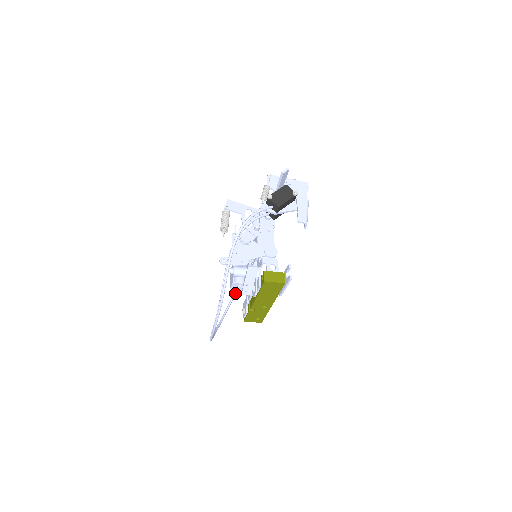
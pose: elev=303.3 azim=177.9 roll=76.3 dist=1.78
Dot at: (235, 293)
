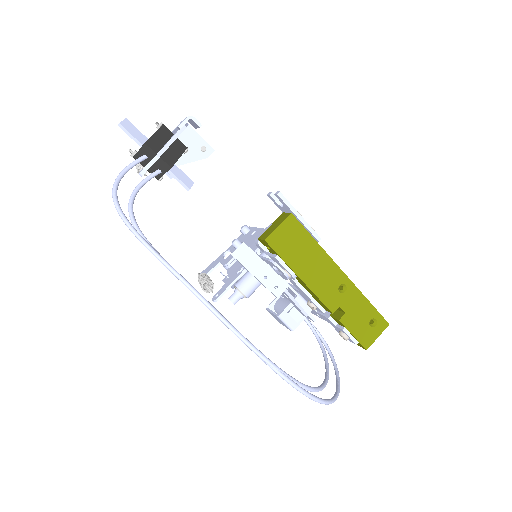
Dot at: (317, 338)
